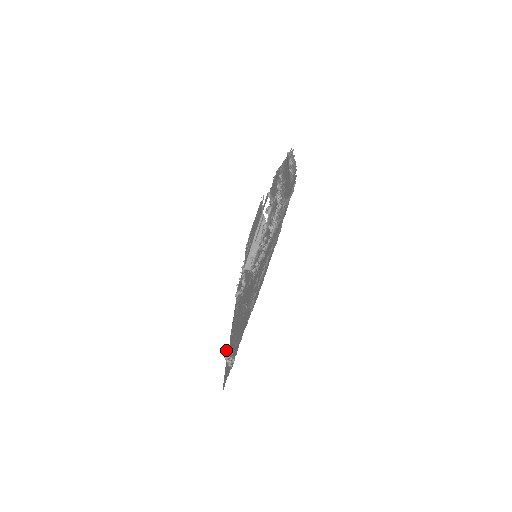
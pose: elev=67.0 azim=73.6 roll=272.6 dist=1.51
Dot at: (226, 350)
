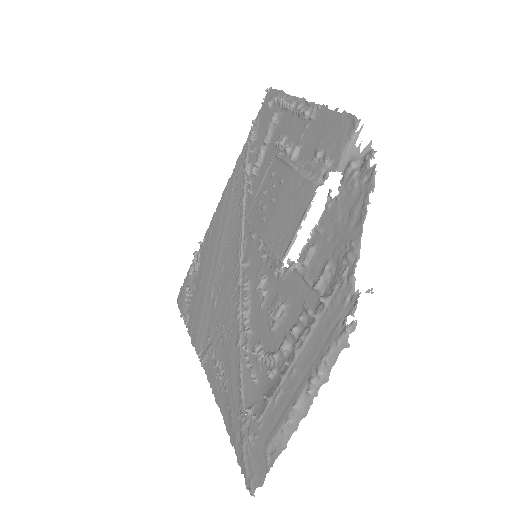
Dot at: (199, 242)
